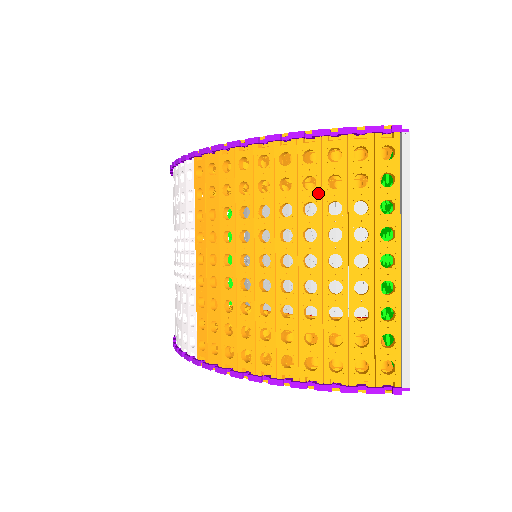
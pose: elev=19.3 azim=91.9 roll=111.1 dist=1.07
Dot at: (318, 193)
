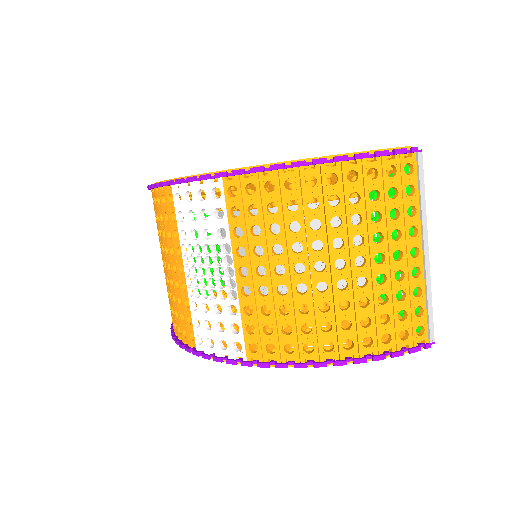
Dot at: (362, 206)
